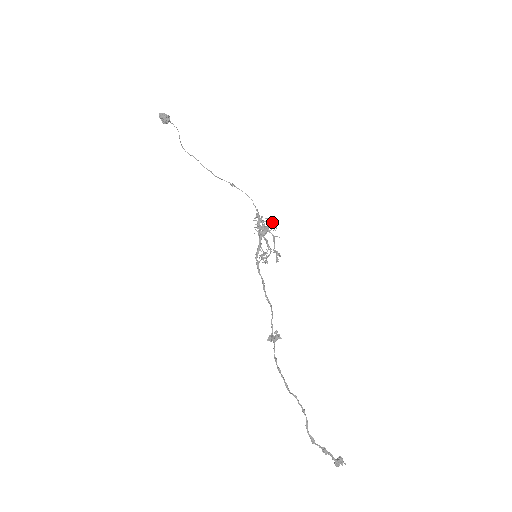
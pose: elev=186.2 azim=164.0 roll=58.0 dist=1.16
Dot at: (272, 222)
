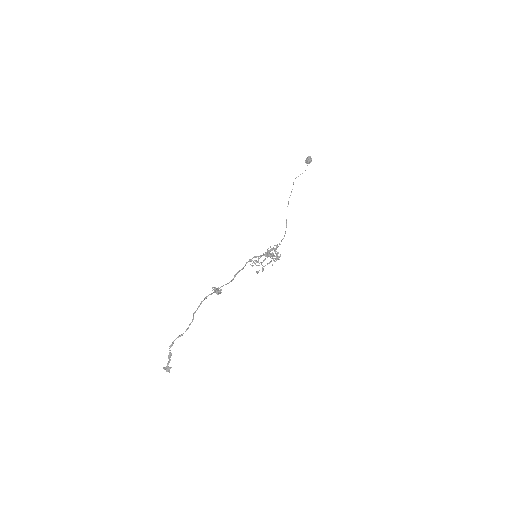
Dot at: (278, 257)
